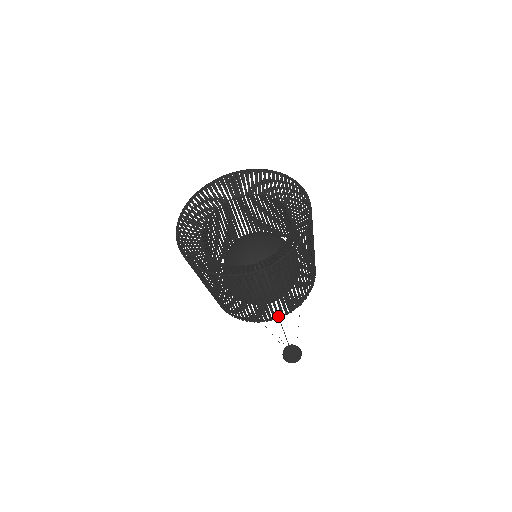
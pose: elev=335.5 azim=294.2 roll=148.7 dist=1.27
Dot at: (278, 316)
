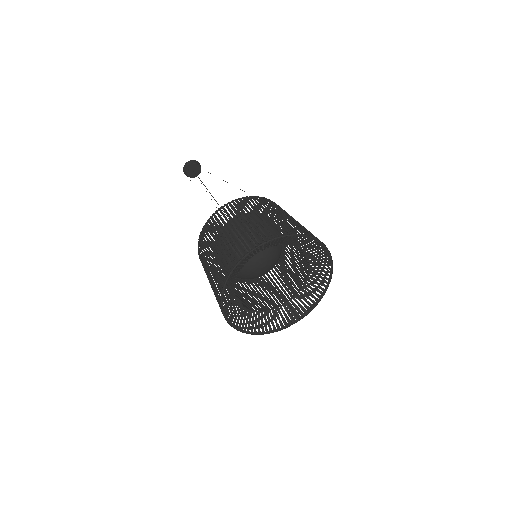
Dot at: occluded
